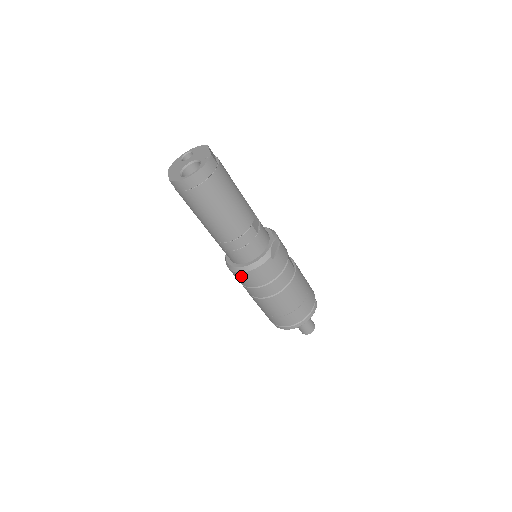
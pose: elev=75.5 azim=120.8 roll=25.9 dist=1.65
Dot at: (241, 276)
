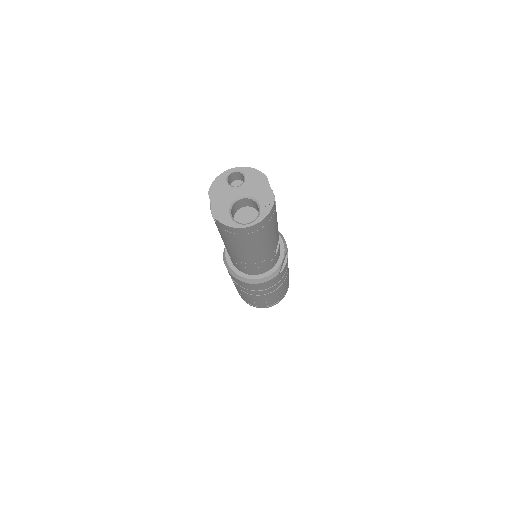
Dot at: (240, 282)
